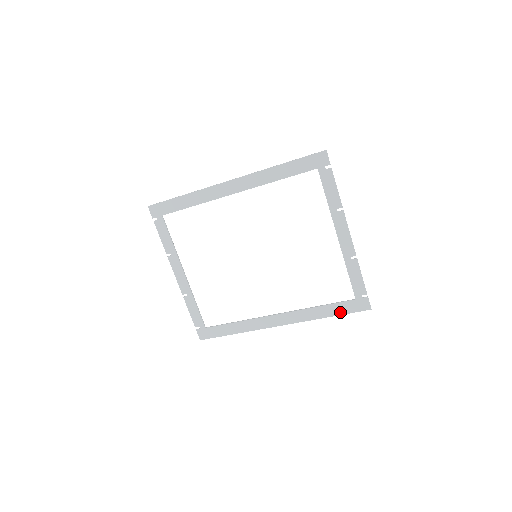
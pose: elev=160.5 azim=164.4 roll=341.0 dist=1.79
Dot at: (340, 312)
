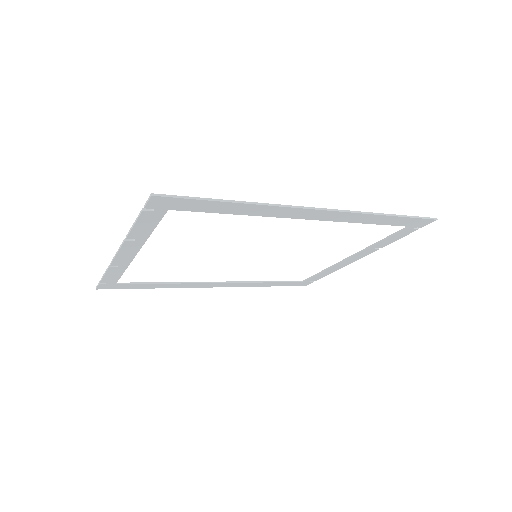
Dot at: (281, 285)
